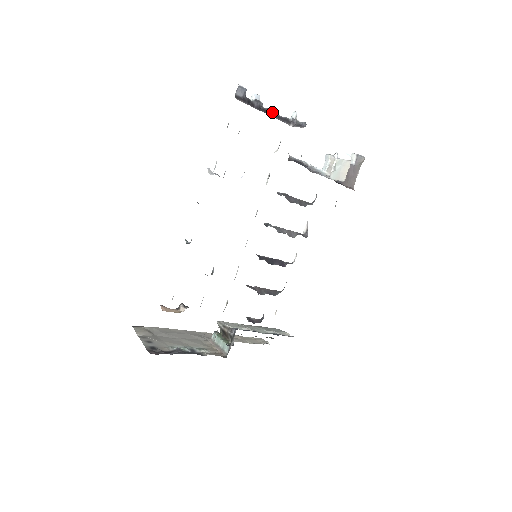
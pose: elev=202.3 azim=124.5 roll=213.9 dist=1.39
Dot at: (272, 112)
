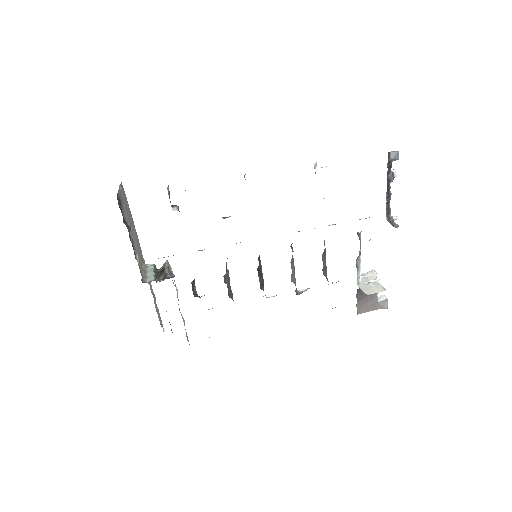
Dot at: (390, 194)
